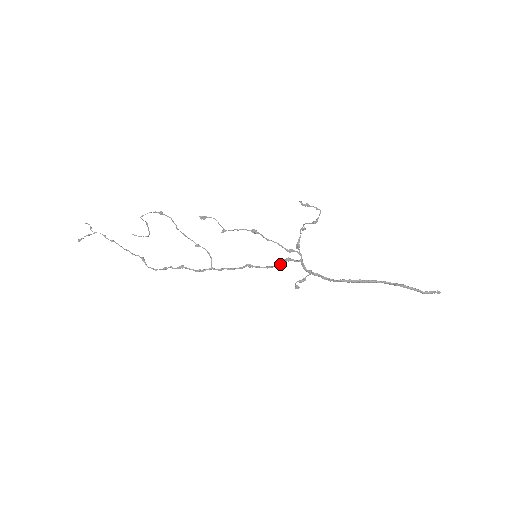
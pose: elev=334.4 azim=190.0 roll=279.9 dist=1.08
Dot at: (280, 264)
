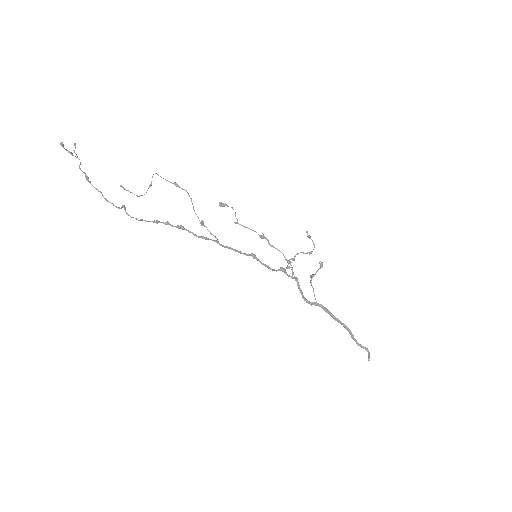
Dot at: (276, 270)
